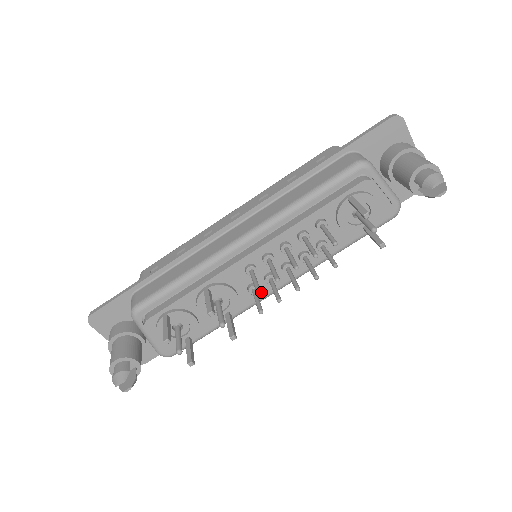
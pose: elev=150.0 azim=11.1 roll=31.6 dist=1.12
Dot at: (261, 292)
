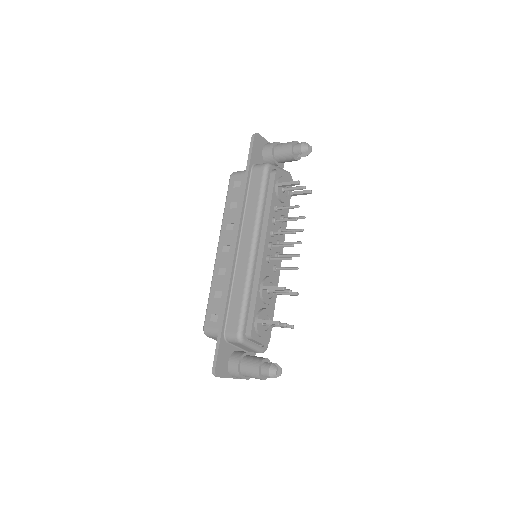
Dot at: occluded
